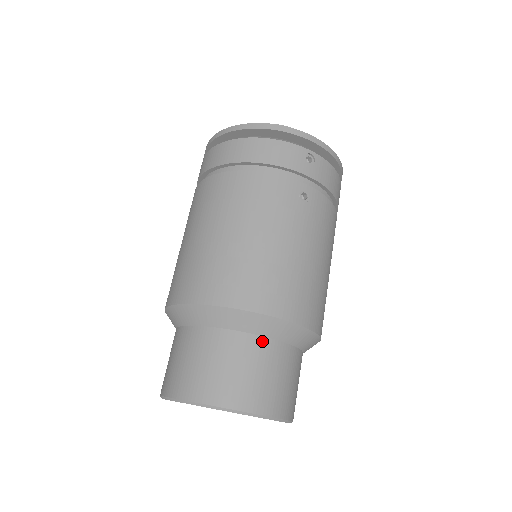
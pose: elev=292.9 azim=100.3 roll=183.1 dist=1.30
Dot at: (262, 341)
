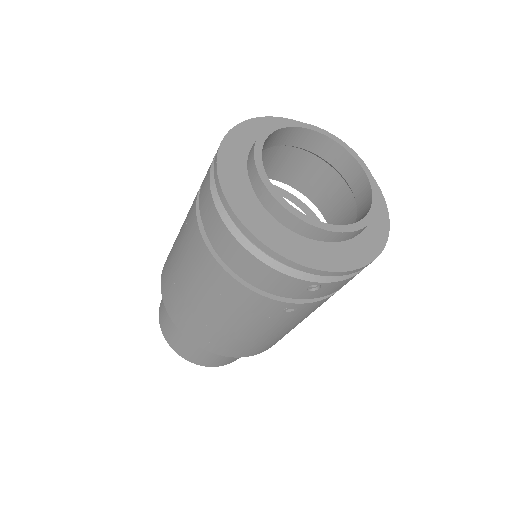
Dot at: occluded
